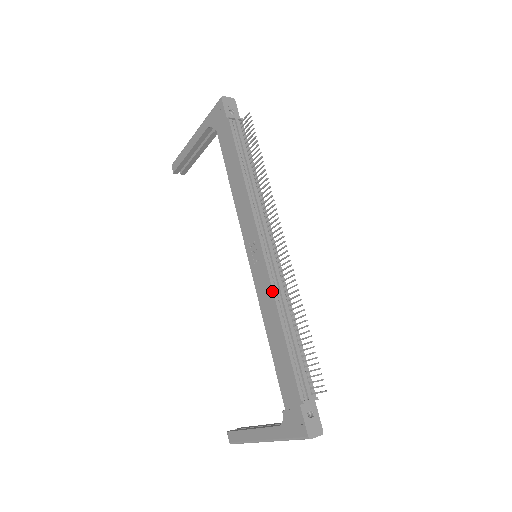
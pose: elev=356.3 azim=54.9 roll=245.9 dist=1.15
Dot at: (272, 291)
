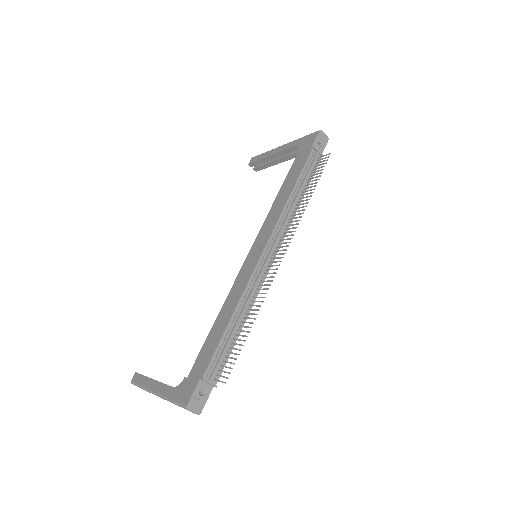
Dot at: (246, 285)
